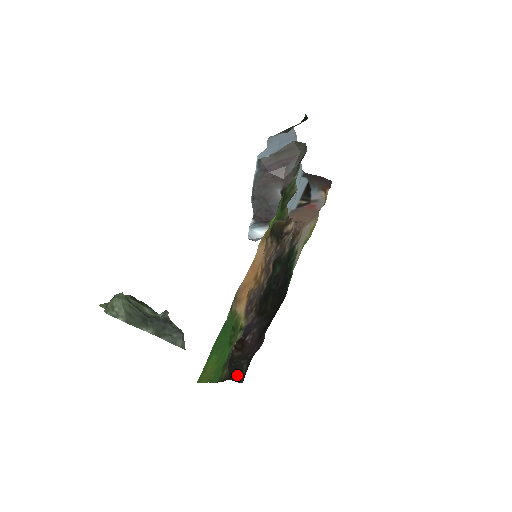
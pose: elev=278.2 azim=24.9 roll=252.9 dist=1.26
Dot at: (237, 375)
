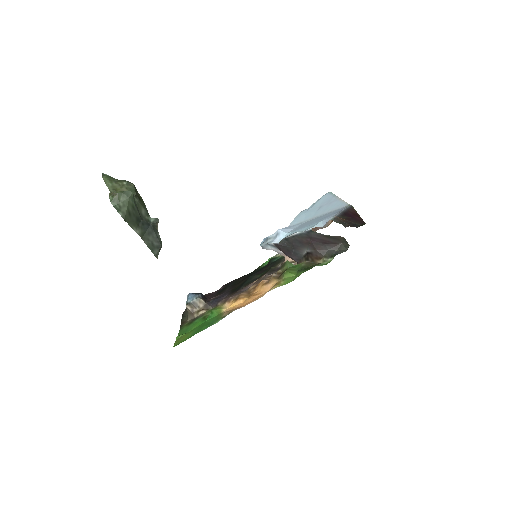
Dot at: occluded
